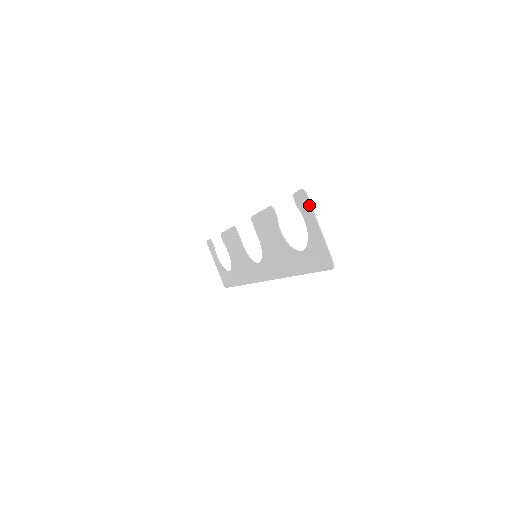
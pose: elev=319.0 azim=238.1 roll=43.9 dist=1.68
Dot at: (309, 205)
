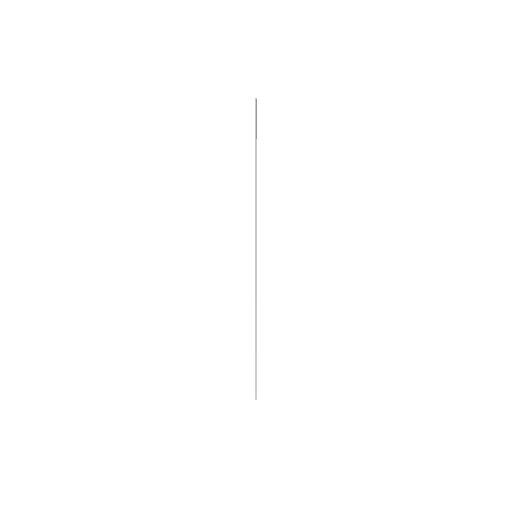
Dot at: occluded
